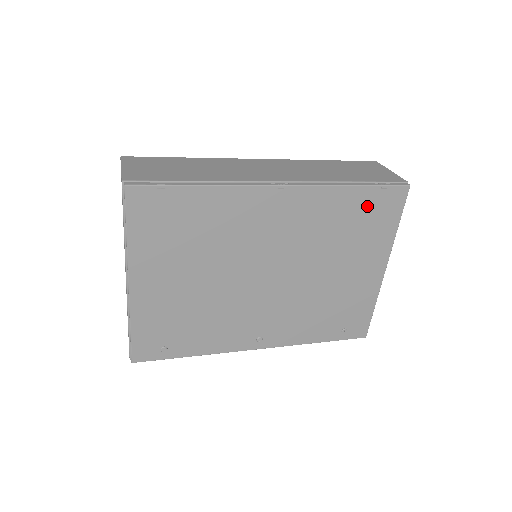
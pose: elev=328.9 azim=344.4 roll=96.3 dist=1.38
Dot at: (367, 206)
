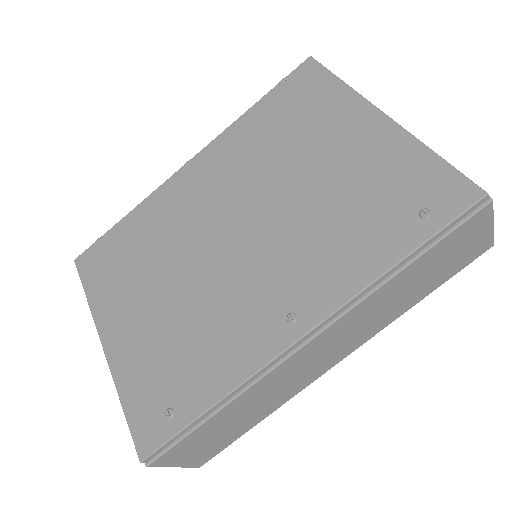
Dot at: (283, 103)
